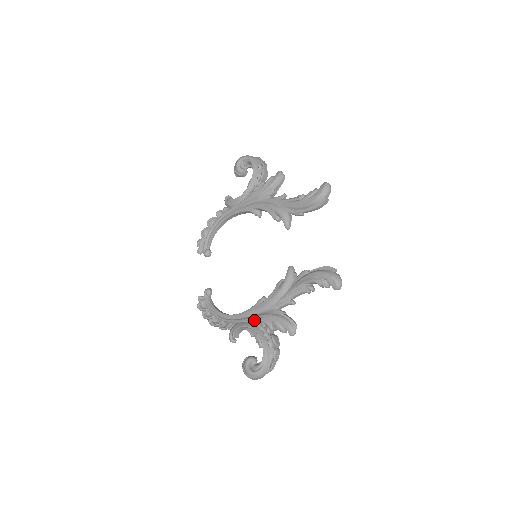
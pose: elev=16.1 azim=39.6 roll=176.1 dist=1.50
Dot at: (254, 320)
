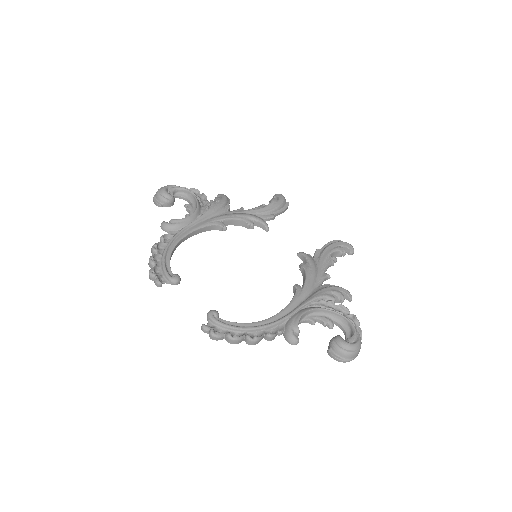
Dot at: (312, 301)
